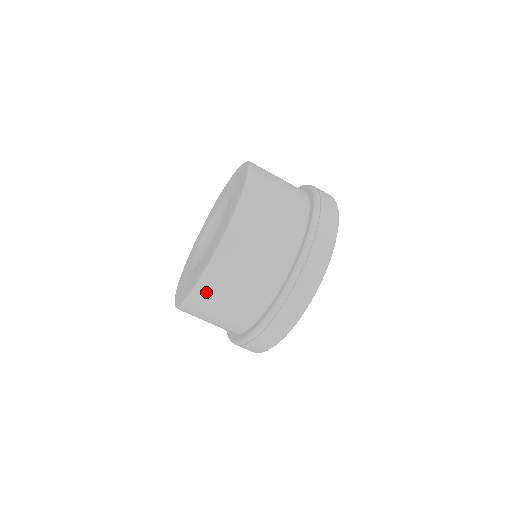
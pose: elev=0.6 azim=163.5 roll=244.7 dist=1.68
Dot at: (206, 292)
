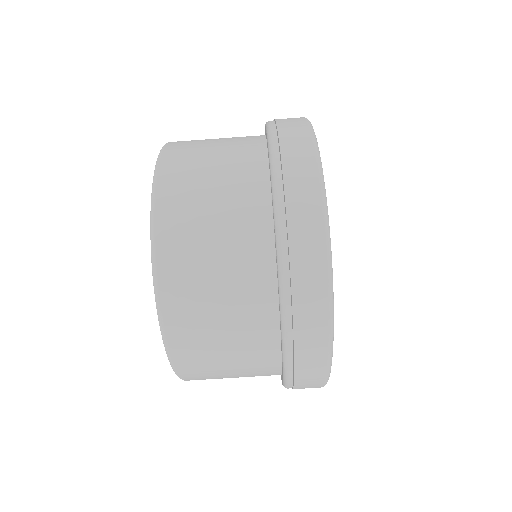
Dot at: (191, 373)
